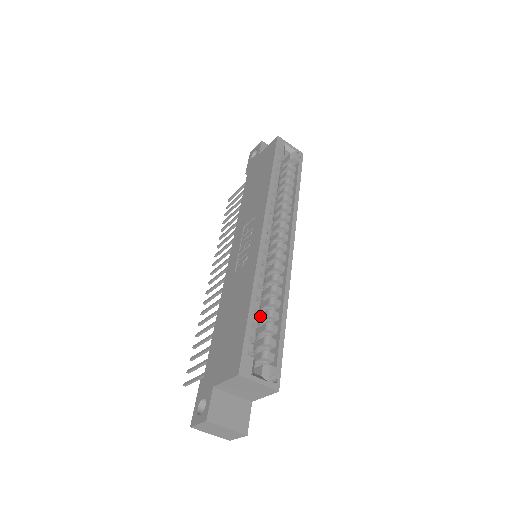
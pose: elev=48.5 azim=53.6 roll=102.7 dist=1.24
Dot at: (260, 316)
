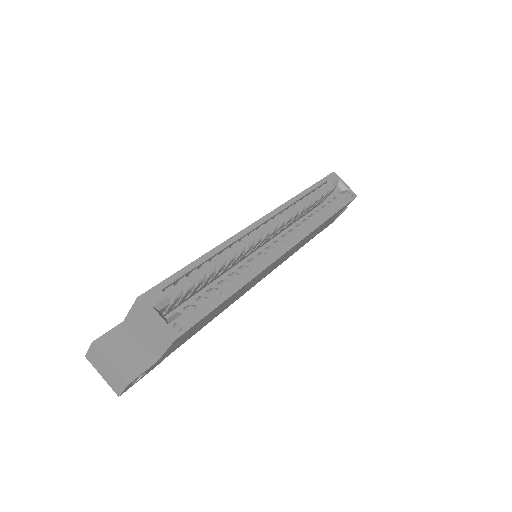
Dot at: occluded
